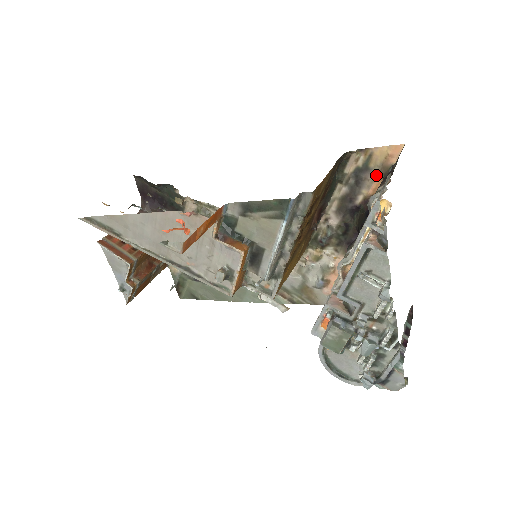
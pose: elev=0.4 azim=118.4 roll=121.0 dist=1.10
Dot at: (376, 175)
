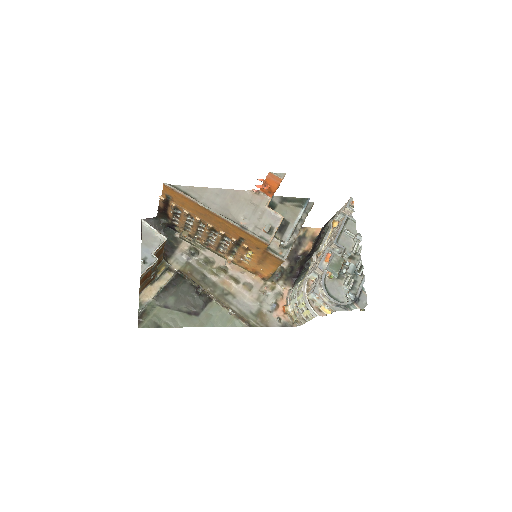
Dot at: (309, 241)
